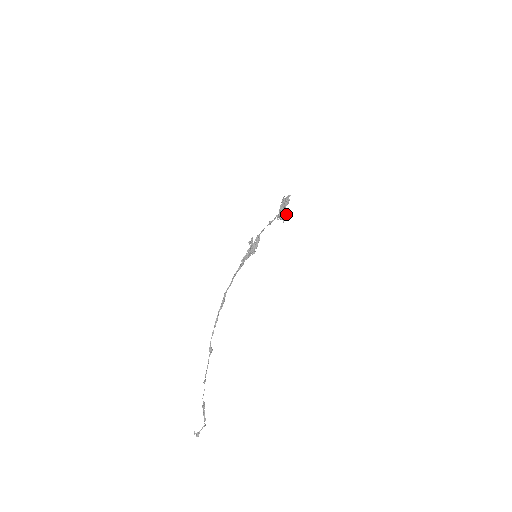
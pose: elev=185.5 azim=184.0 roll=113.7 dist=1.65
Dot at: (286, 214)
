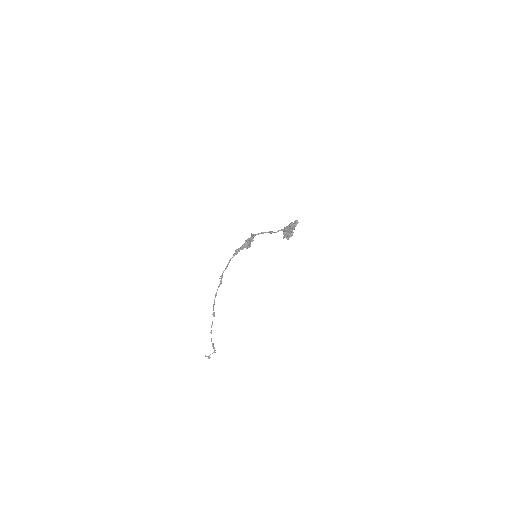
Dot at: (292, 233)
